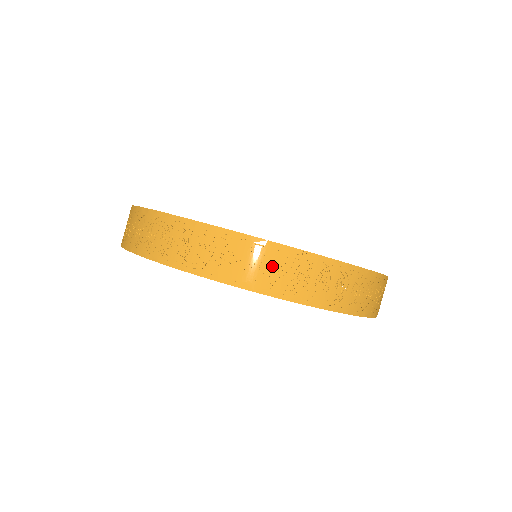
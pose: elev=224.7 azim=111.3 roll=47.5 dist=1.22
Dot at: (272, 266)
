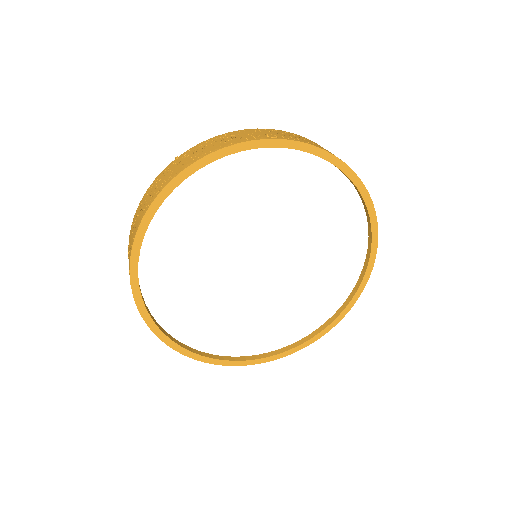
Dot at: (163, 179)
